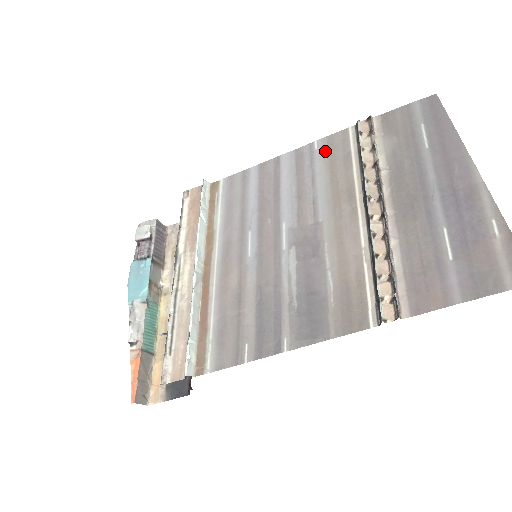
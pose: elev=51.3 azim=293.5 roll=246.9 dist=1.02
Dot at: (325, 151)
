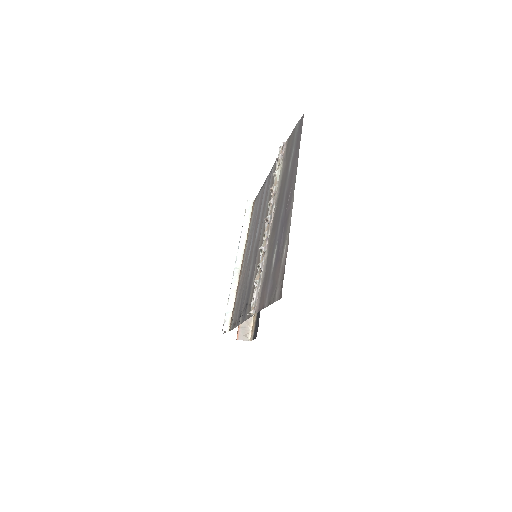
Dot at: occluded
